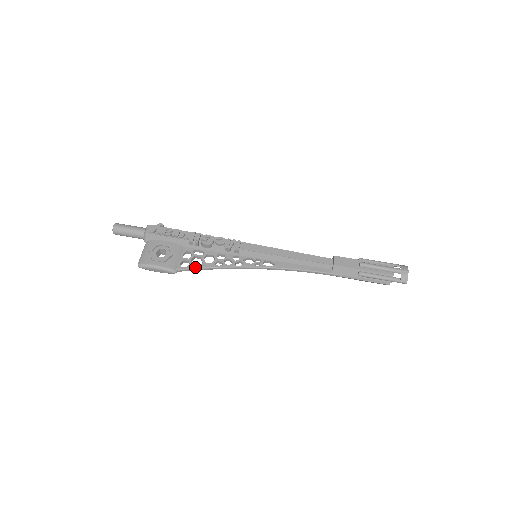
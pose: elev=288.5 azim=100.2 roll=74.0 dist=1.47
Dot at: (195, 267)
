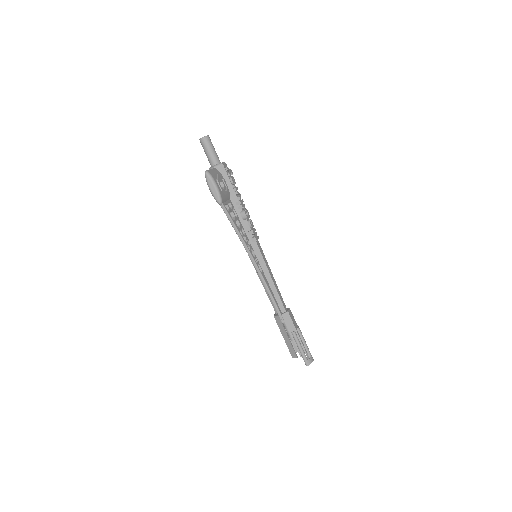
Dot at: occluded
